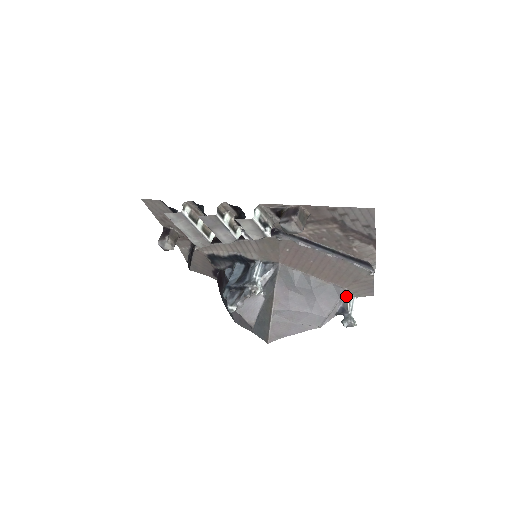
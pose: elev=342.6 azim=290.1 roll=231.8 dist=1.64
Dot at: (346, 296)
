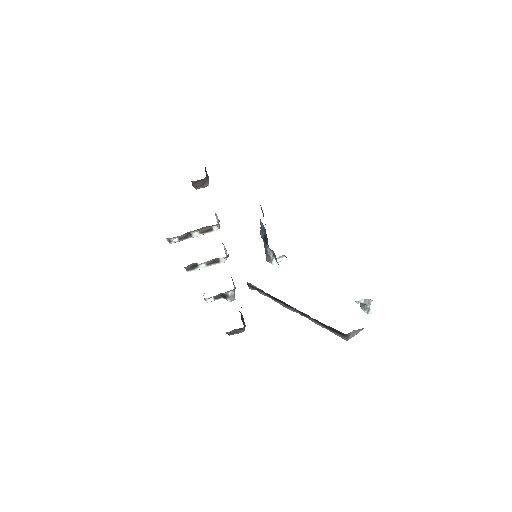
Dot at: occluded
